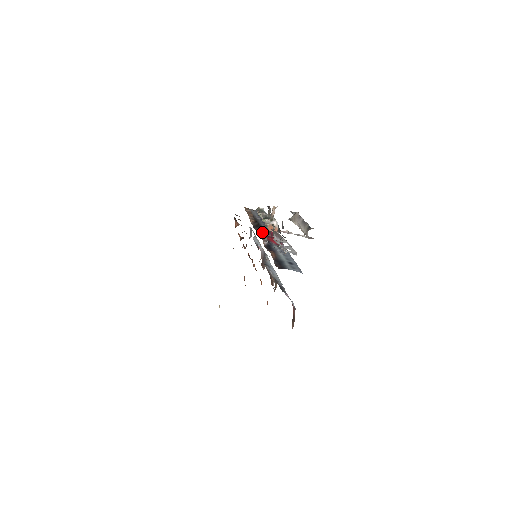
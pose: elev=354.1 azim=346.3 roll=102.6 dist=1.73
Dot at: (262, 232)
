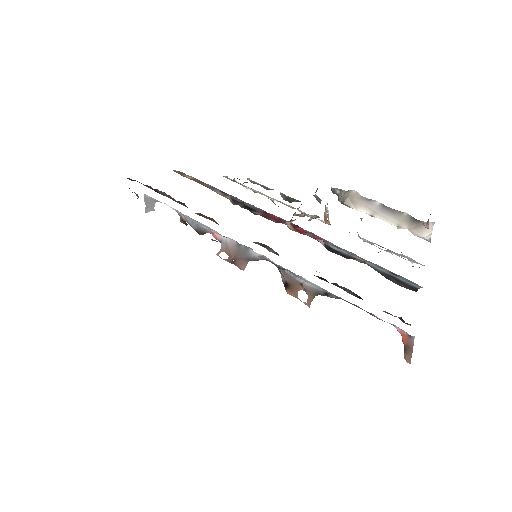
Dot at: (287, 222)
